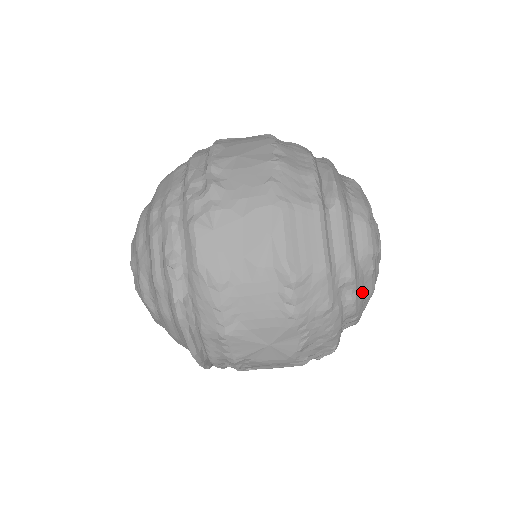
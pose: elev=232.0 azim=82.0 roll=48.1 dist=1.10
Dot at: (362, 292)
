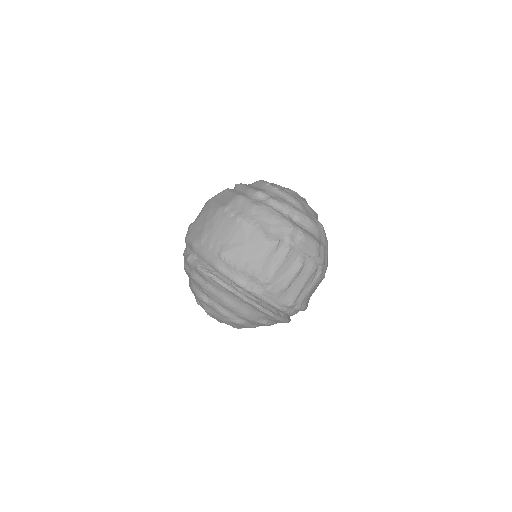
Dot at: (279, 197)
